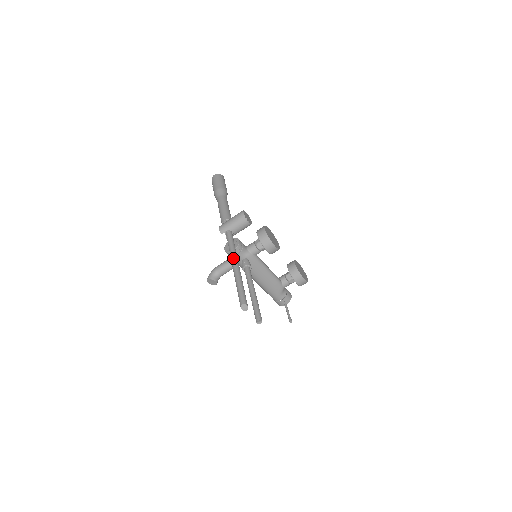
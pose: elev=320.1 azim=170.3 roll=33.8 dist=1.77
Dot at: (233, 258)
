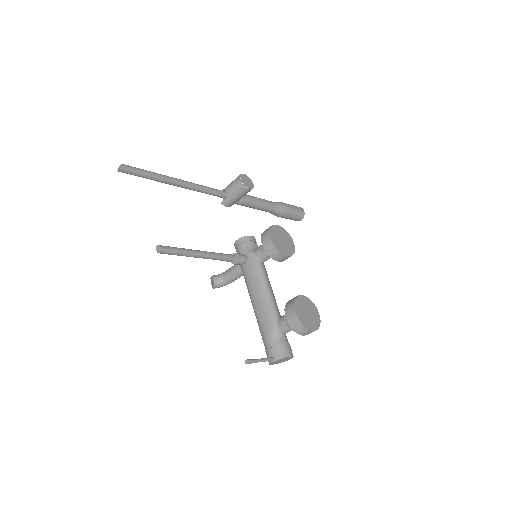
Dot at: (186, 181)
